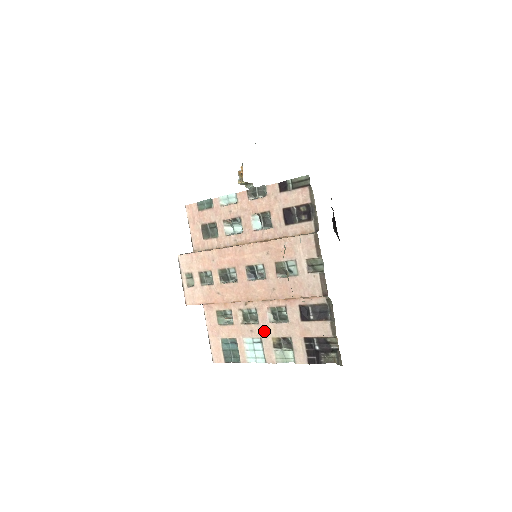
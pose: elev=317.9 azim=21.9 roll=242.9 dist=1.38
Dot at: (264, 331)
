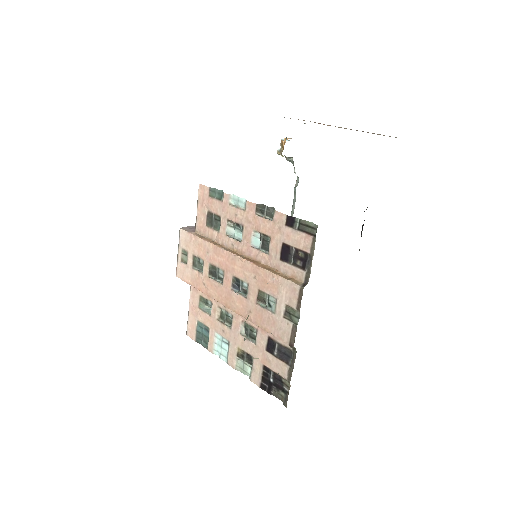
Dot at: (233, 338)
